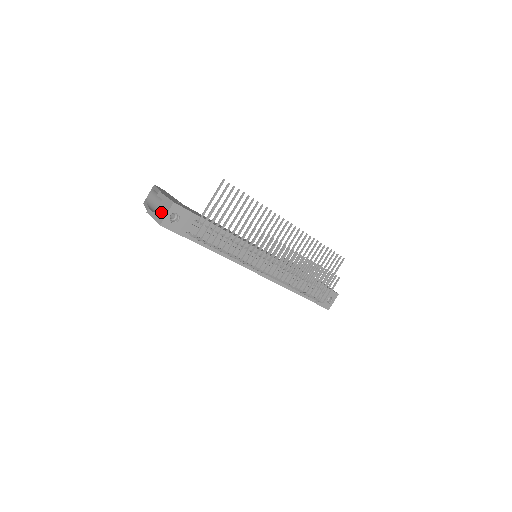
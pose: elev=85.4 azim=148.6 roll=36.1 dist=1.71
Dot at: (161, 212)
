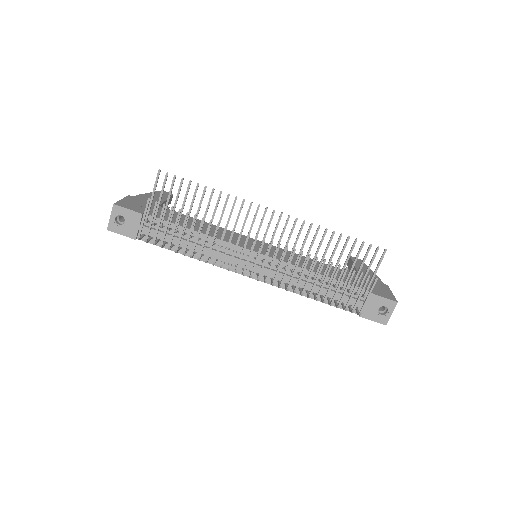
Dot at: occluded
